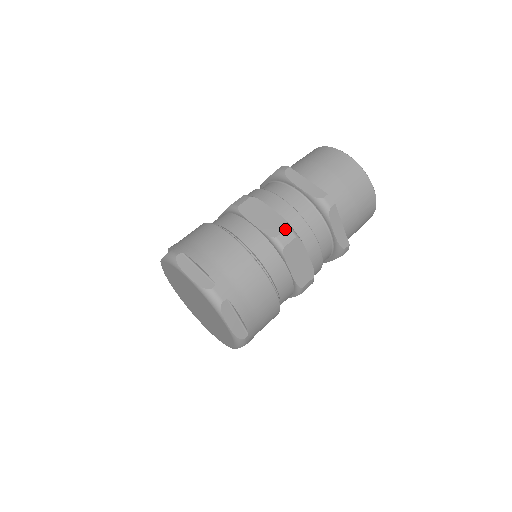
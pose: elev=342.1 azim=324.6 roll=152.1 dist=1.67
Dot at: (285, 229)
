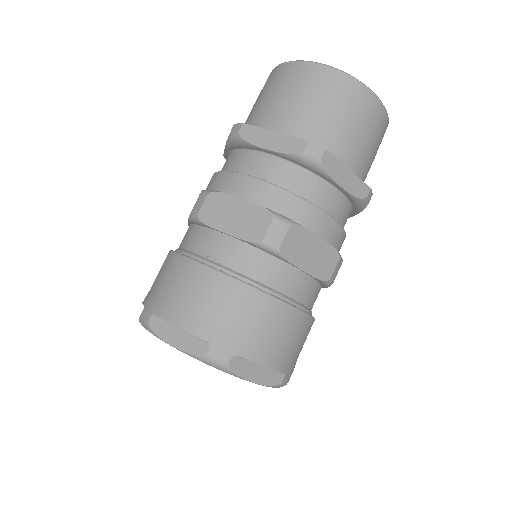
Dot at: occluded
